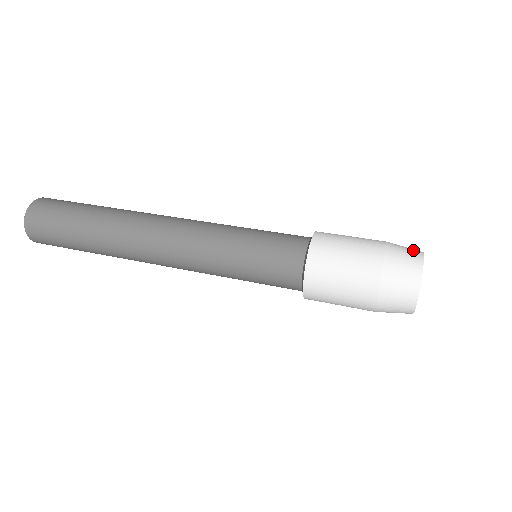
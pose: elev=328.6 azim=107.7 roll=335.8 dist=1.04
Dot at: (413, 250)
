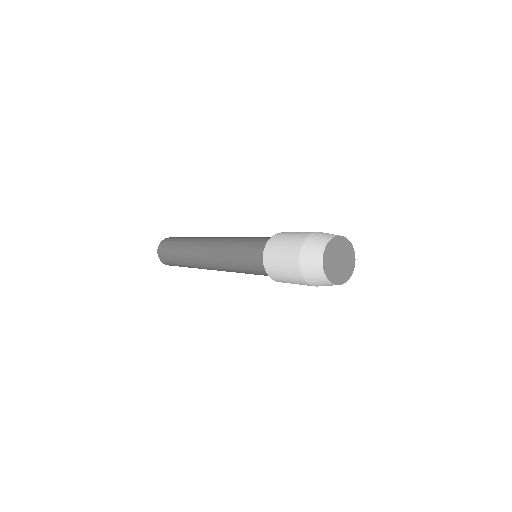
Dot at: occluded
